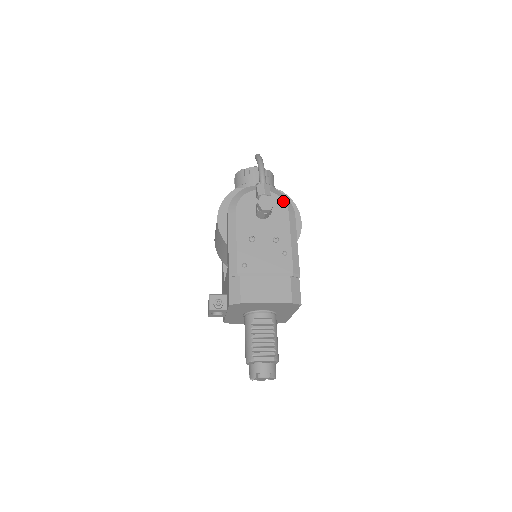
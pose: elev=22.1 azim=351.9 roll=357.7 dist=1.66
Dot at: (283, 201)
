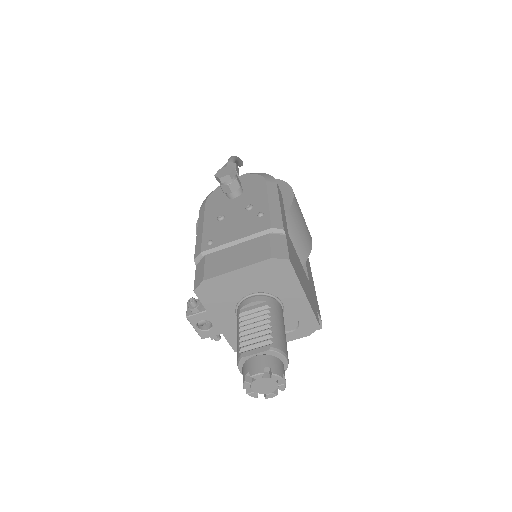
Dot at: (259, 176)
